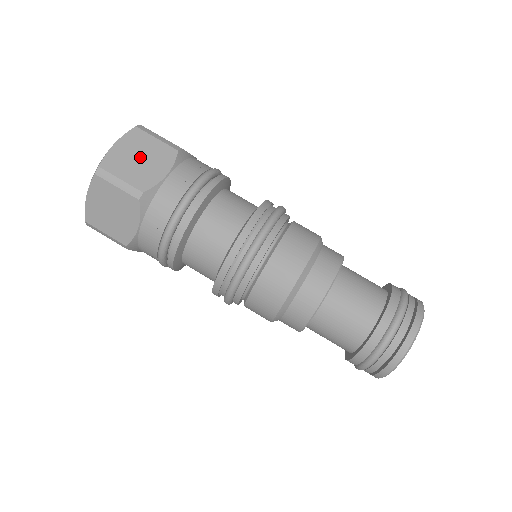
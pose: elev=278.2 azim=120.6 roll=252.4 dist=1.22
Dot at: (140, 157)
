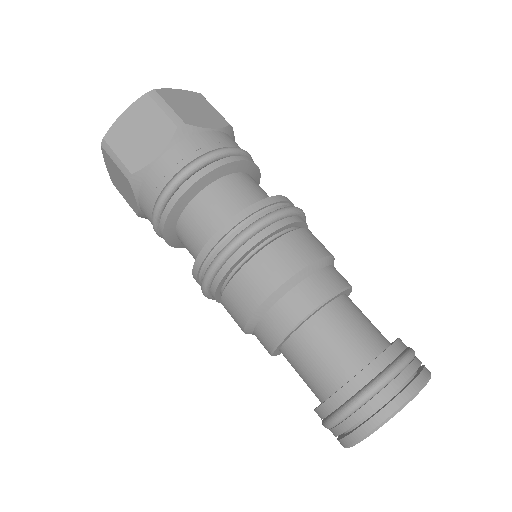
Dot at: (194, 107)
